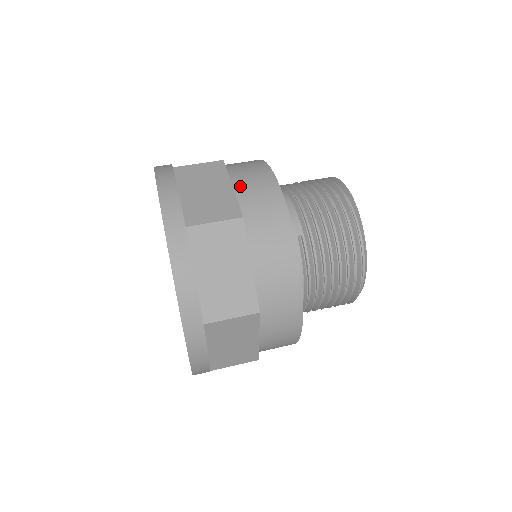
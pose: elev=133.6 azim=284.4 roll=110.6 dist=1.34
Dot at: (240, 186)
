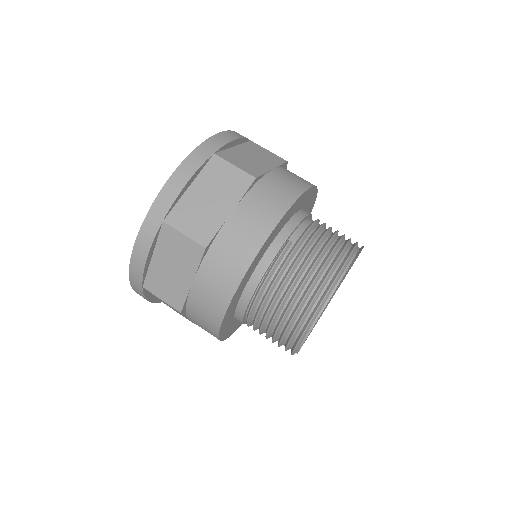
Dot at: (278, 172)
